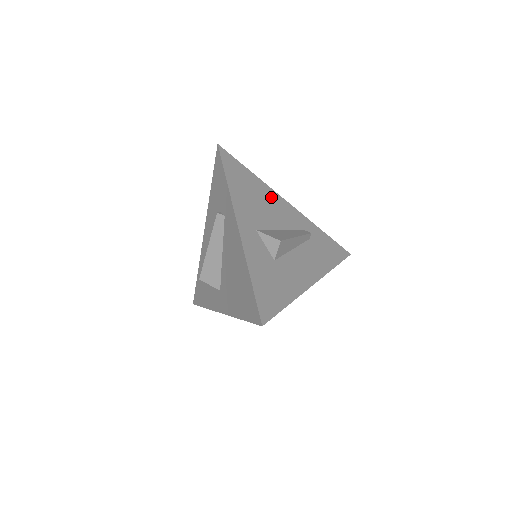
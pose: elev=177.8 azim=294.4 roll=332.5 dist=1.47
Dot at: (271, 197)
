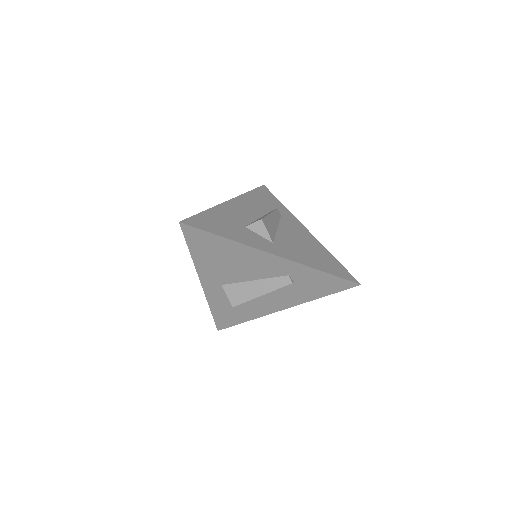
Dot at: (248, 255)
